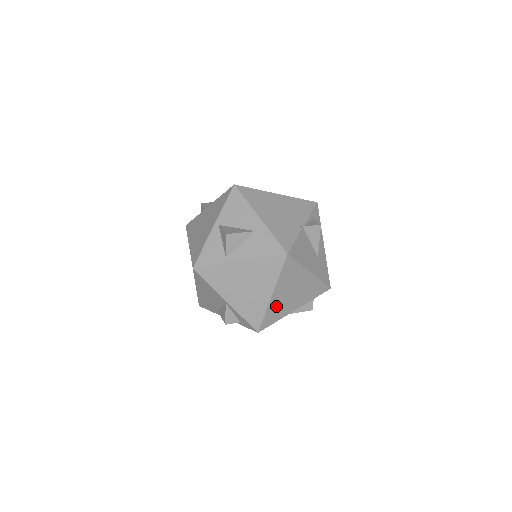
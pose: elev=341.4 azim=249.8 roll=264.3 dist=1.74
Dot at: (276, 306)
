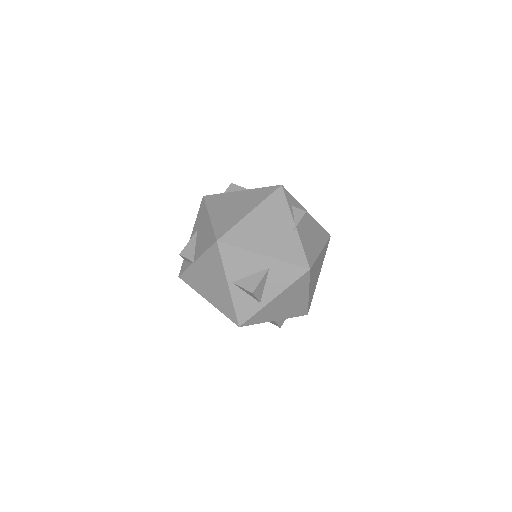
Dot at: (311, 292)
